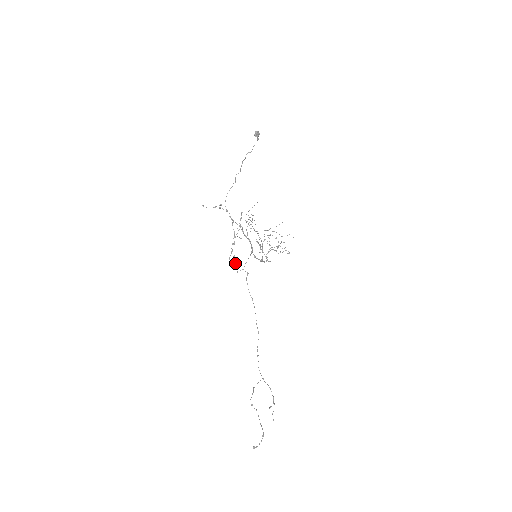
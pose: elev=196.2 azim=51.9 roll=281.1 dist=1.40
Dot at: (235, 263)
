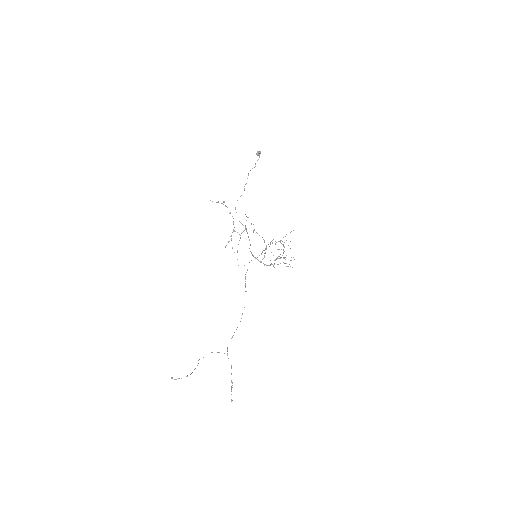
Dot at: occluded
